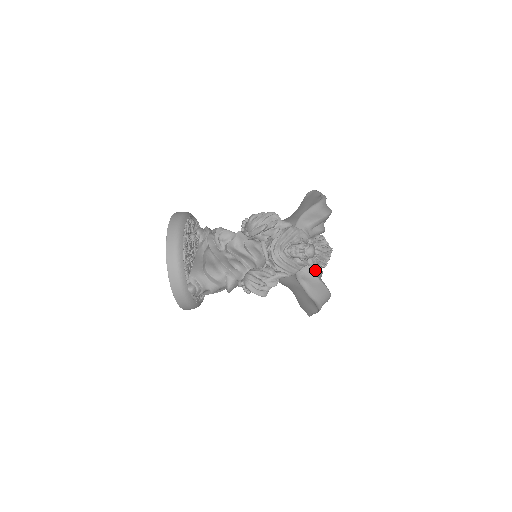
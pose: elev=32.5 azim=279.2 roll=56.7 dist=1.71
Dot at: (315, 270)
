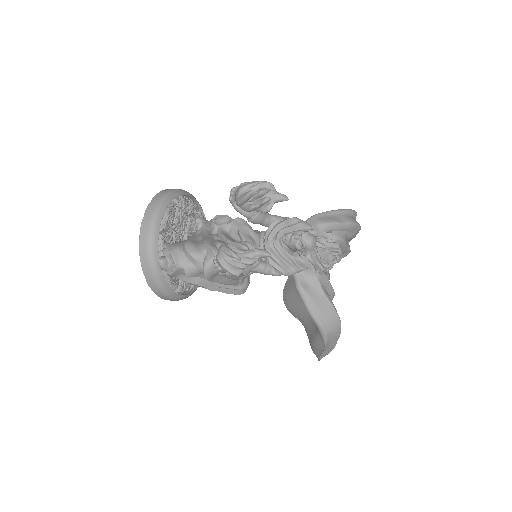
Dot at: (320, 278)
